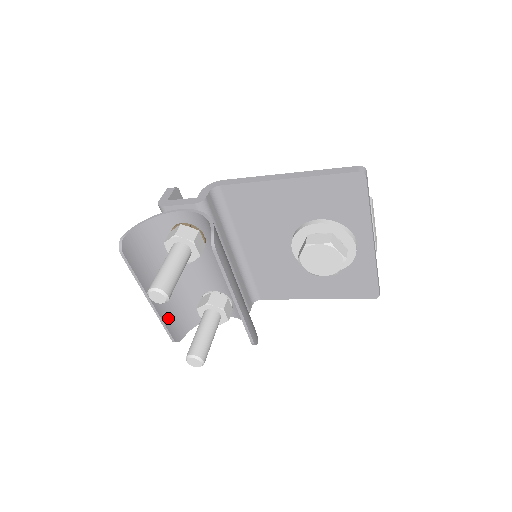
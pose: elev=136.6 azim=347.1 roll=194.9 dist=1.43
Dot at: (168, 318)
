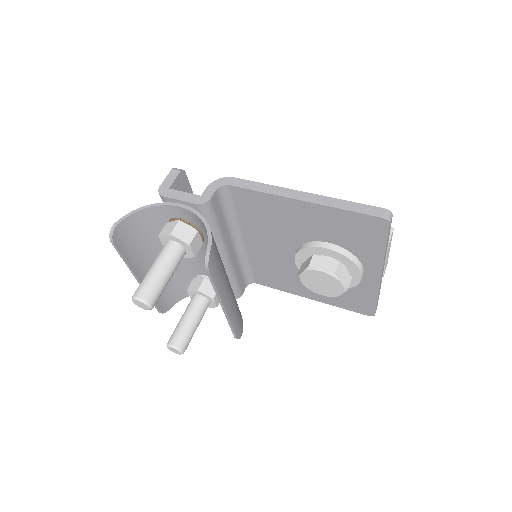
Dot at: occluded
